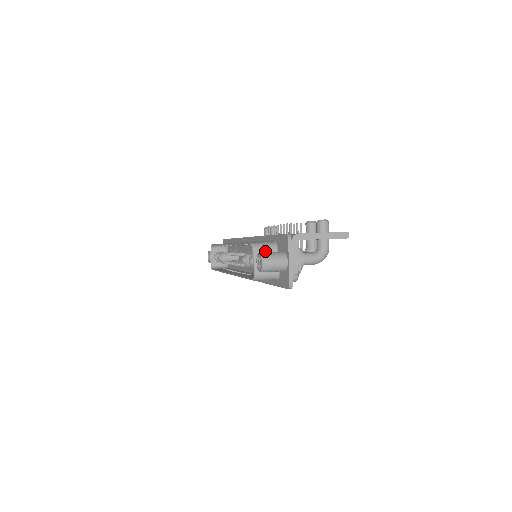
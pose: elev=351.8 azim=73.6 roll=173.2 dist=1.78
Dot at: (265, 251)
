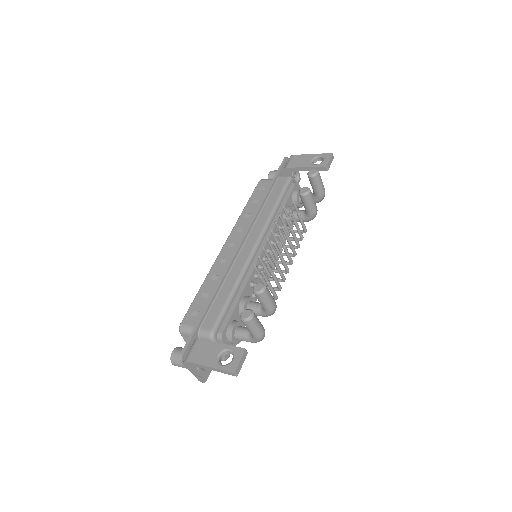
Dot at: occluded
